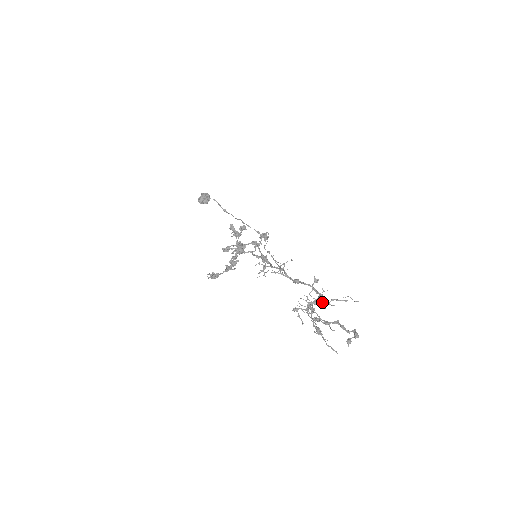
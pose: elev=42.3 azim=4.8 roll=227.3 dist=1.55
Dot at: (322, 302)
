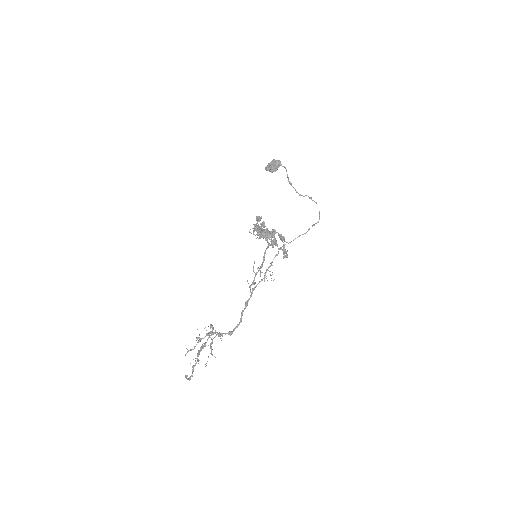
Dot at: (221, 338)
